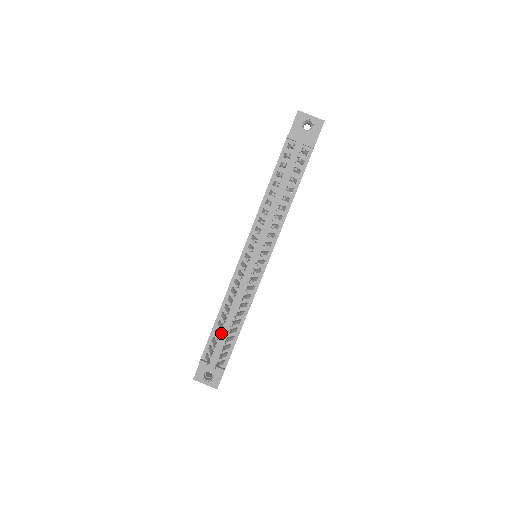
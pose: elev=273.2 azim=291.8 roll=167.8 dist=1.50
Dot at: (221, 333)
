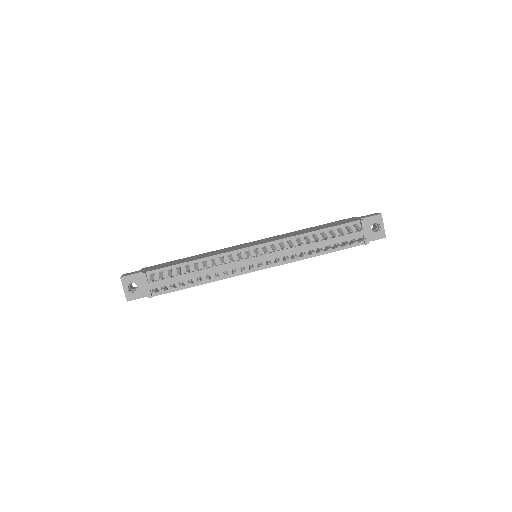
Dot at: occluded
